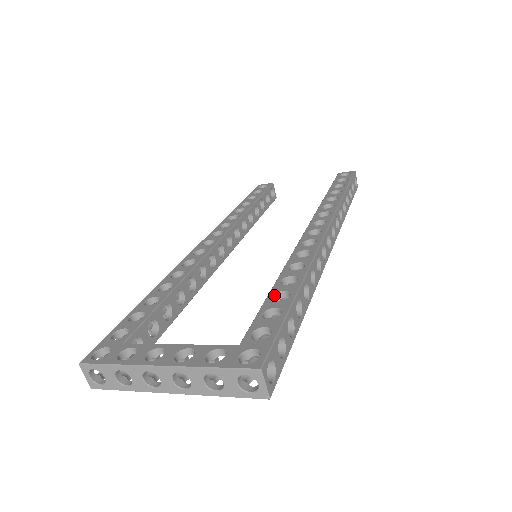
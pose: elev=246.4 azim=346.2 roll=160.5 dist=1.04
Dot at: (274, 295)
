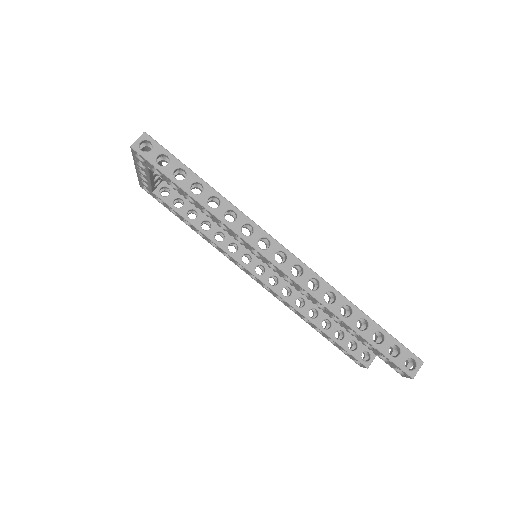
Dot at: occluded
